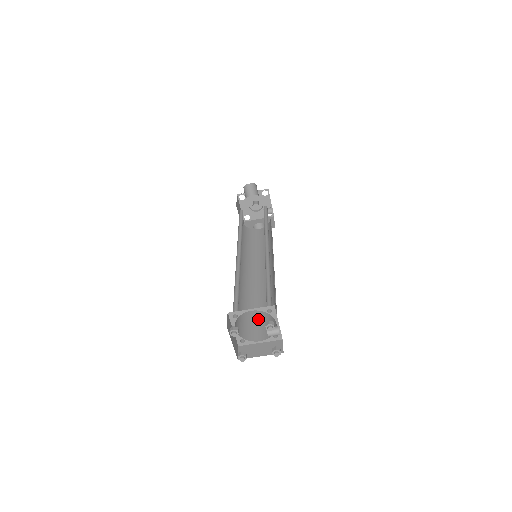
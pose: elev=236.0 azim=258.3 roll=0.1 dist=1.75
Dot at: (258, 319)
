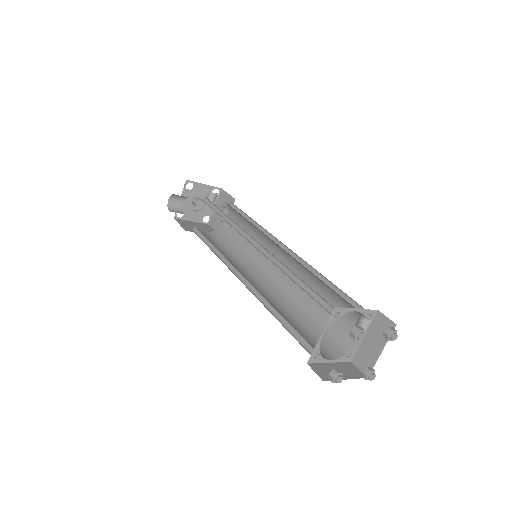
Dot at: occluded
